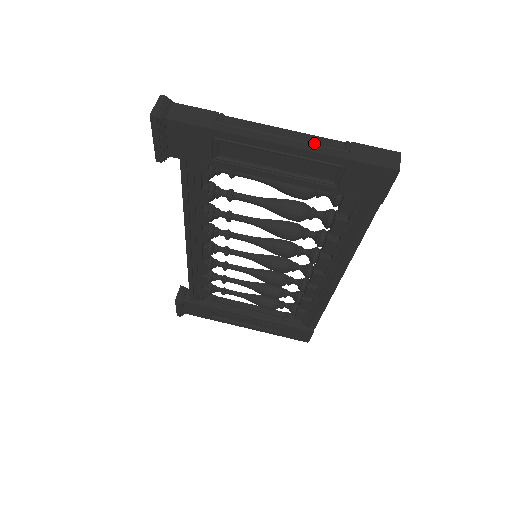
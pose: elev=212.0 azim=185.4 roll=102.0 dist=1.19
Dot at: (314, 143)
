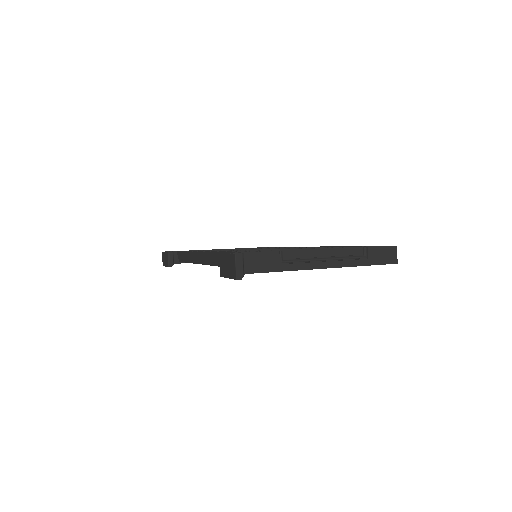
Dot at: (346, 258)
